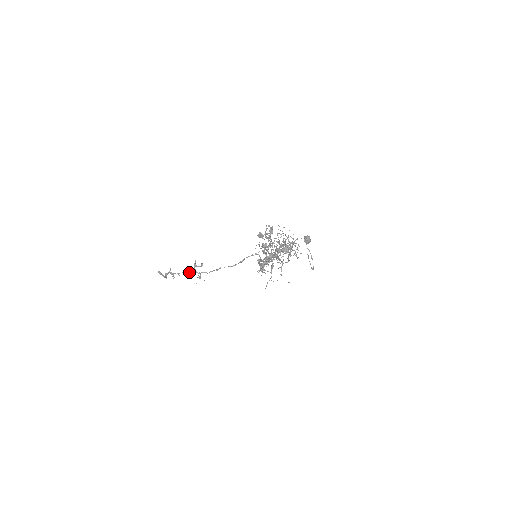
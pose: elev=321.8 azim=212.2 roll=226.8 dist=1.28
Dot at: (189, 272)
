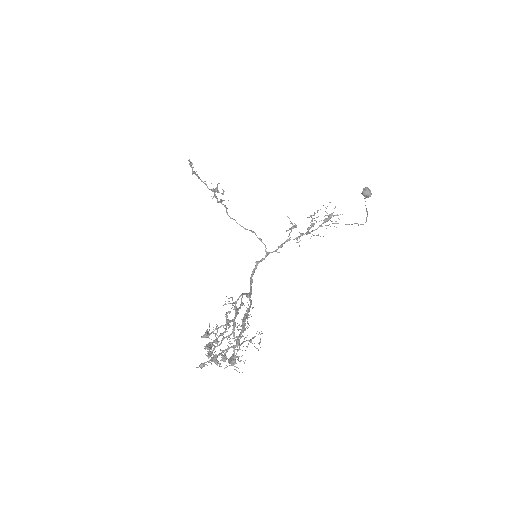
Dot at: (211, 190)
